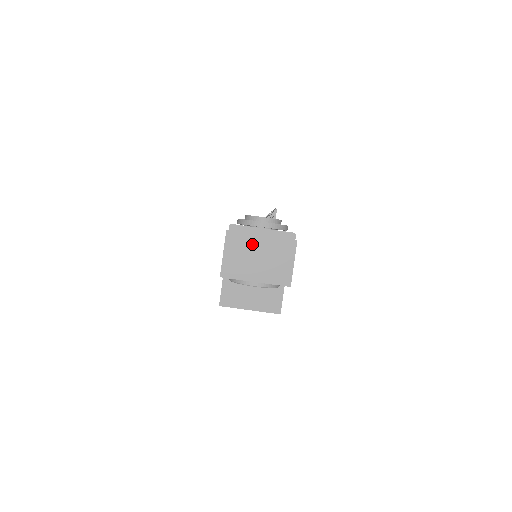
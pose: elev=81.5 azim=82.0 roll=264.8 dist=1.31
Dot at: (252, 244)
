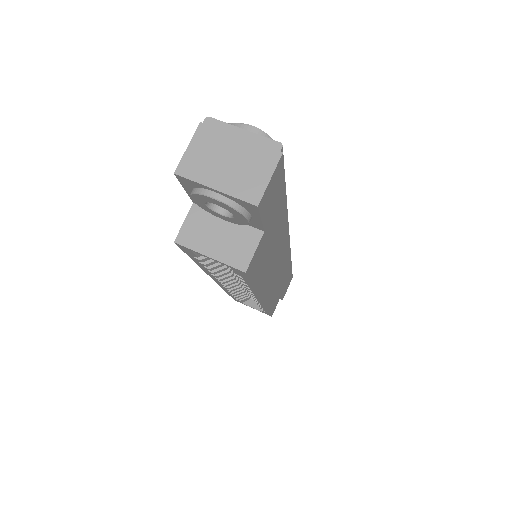
Dot at: (226, 144)
